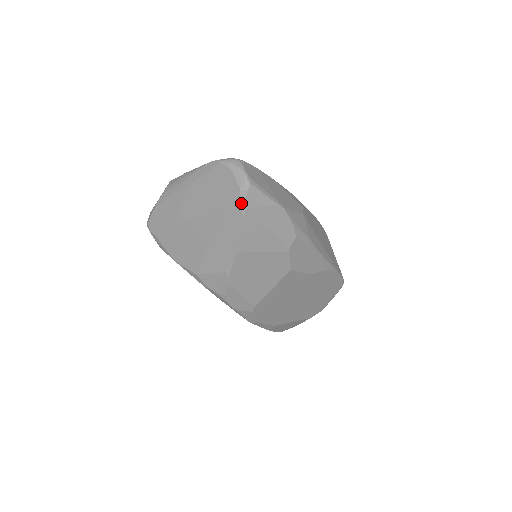
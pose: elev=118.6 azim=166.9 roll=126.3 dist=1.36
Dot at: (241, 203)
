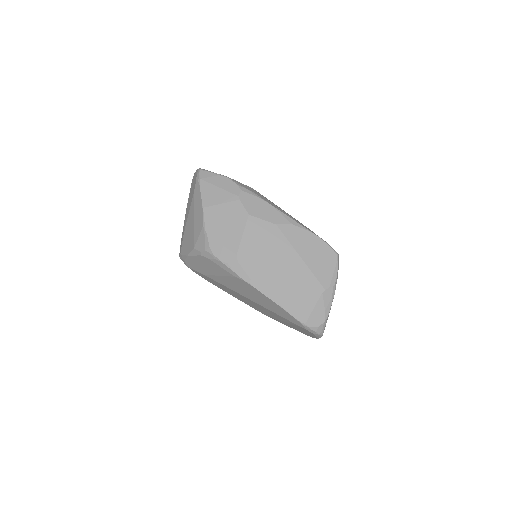
Dot at: (198, 179)
